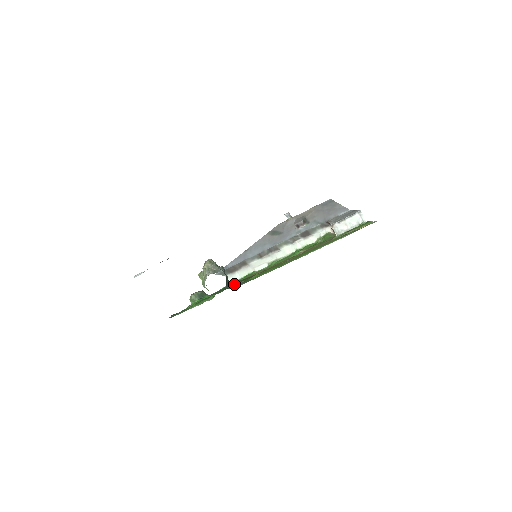
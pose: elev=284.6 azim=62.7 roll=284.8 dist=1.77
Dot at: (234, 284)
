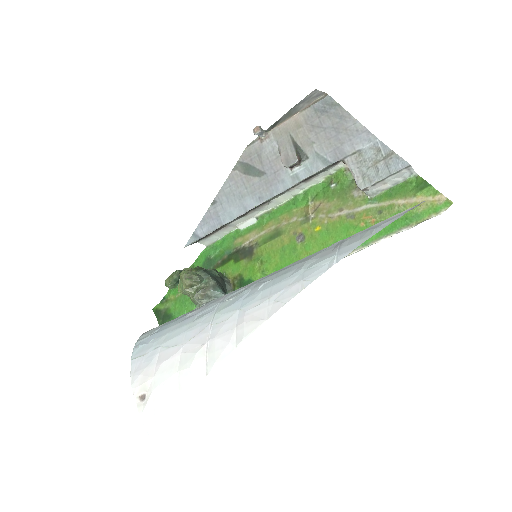
Dot at: (221, 260)
